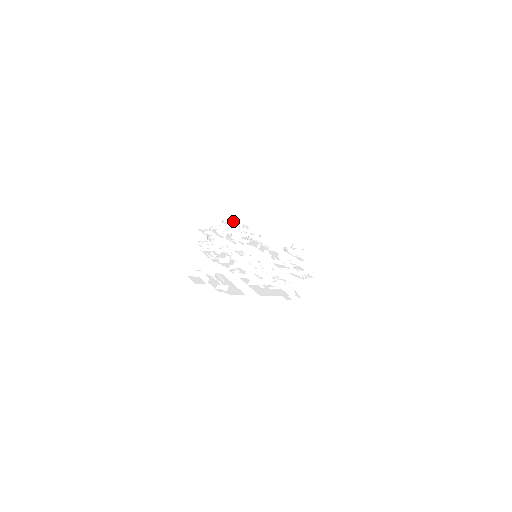
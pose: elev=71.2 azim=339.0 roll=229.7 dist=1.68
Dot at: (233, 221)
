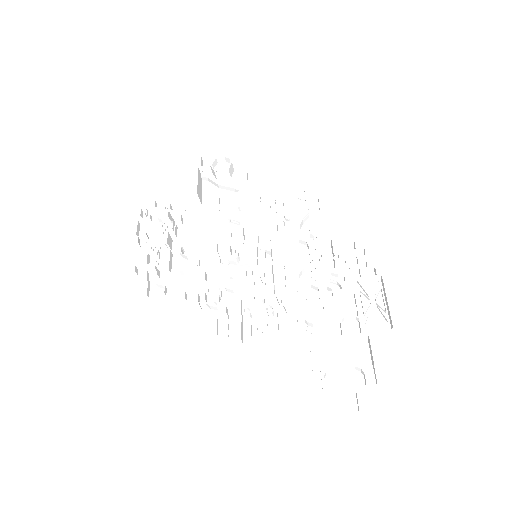
Dot at: occluded
